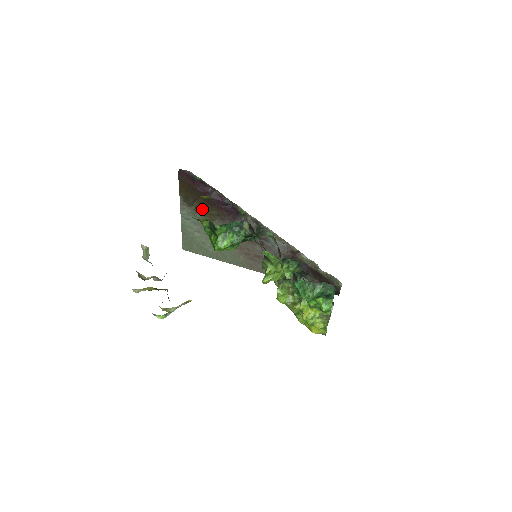
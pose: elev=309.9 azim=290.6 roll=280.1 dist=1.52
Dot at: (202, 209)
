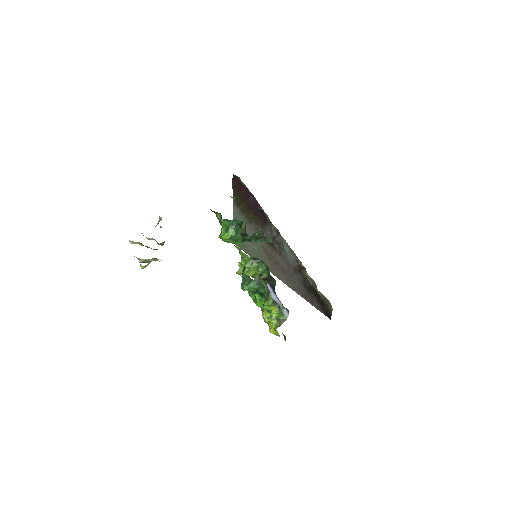
Dot at: (245, 211)
